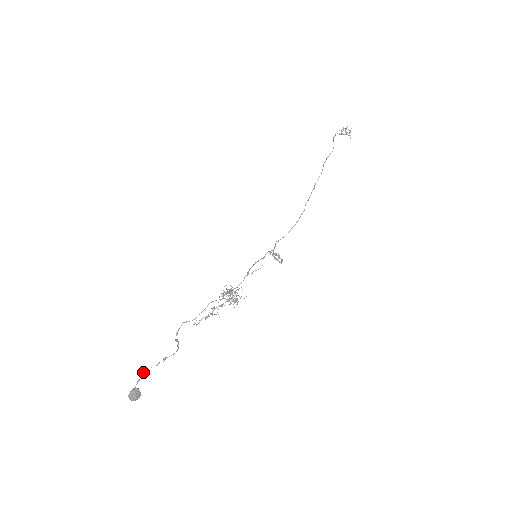
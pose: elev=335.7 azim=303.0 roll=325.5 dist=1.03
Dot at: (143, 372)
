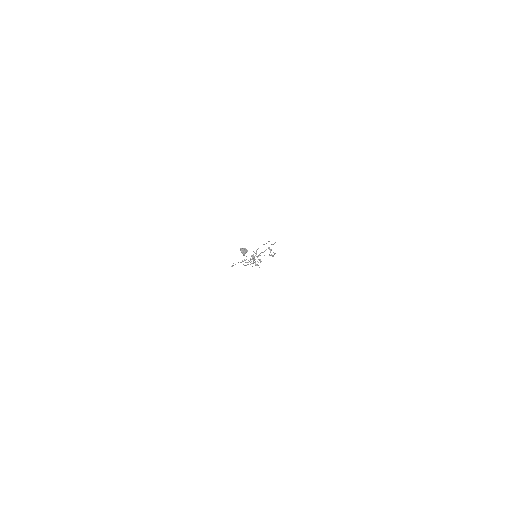
Dot at: (240, 249)
